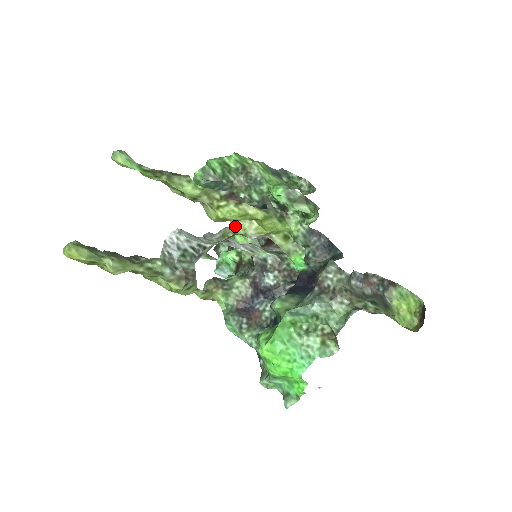
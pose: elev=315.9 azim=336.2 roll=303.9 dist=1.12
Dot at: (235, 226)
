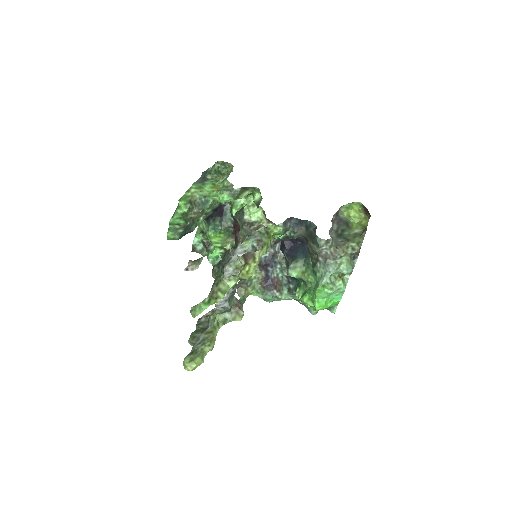
Dot at: occluded
